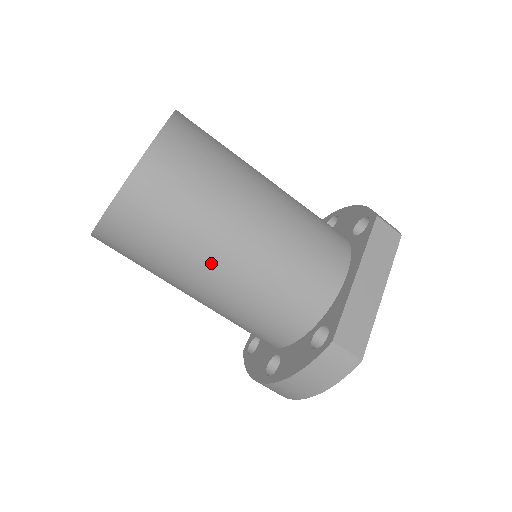
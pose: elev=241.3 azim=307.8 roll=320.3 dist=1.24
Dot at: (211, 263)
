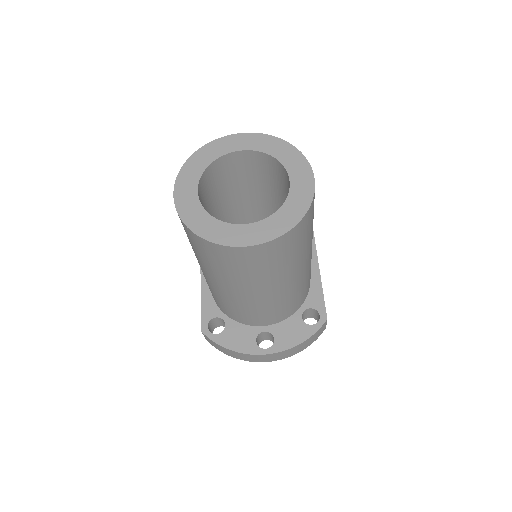
Dot at: (296, 272)
